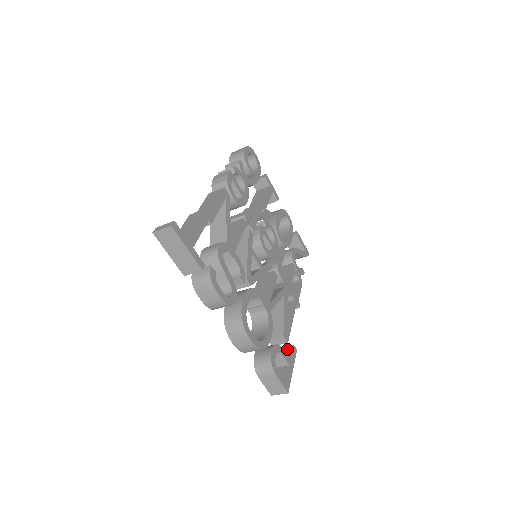
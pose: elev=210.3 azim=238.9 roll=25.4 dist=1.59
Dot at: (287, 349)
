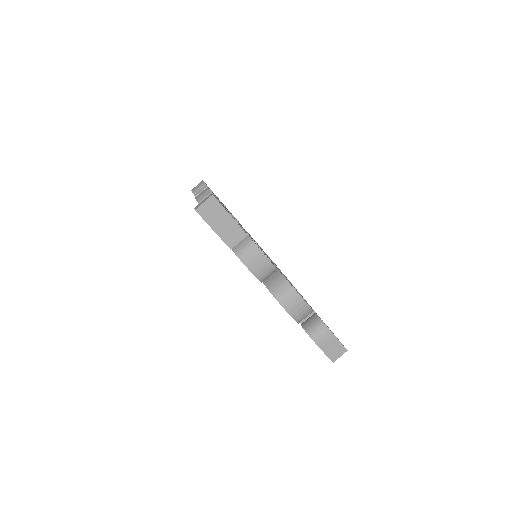
Dot at: occluded
